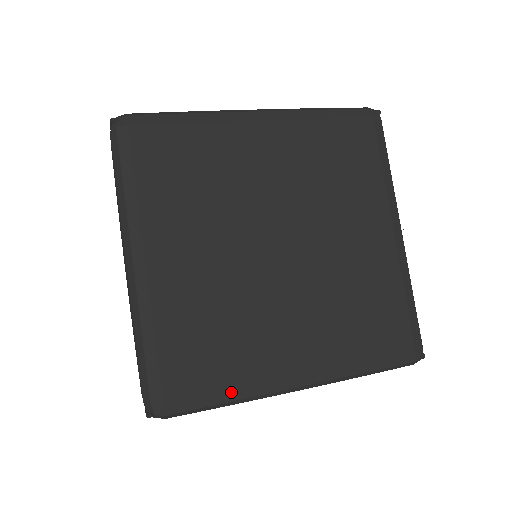
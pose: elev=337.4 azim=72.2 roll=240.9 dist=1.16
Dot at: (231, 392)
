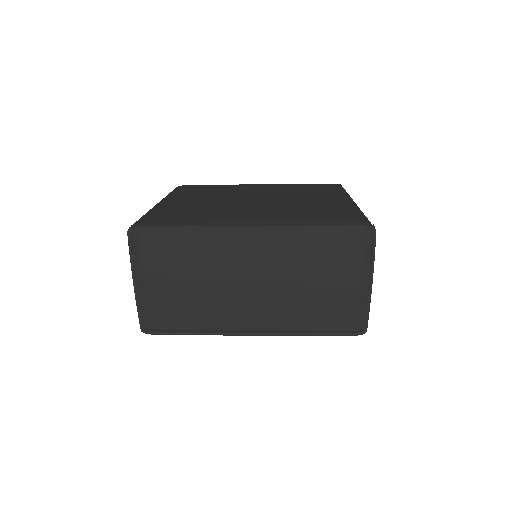
Dot at: (192, 223)
